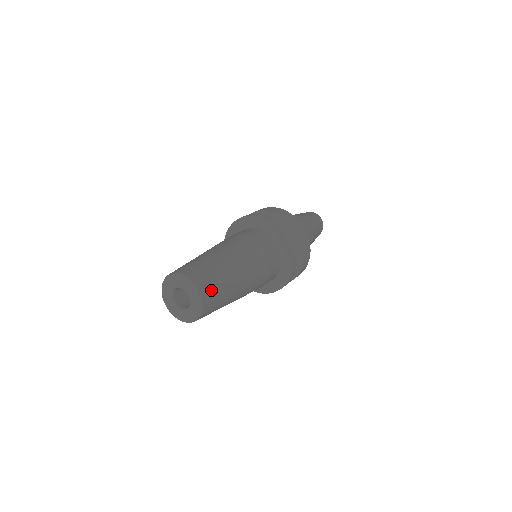
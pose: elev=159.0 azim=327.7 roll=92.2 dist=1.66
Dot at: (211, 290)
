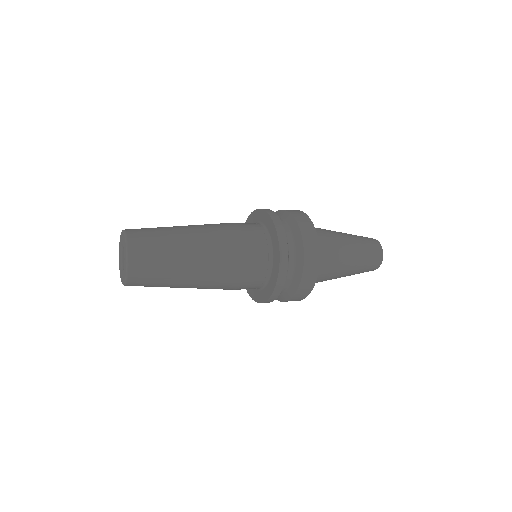
Dot at: (141, 229)
